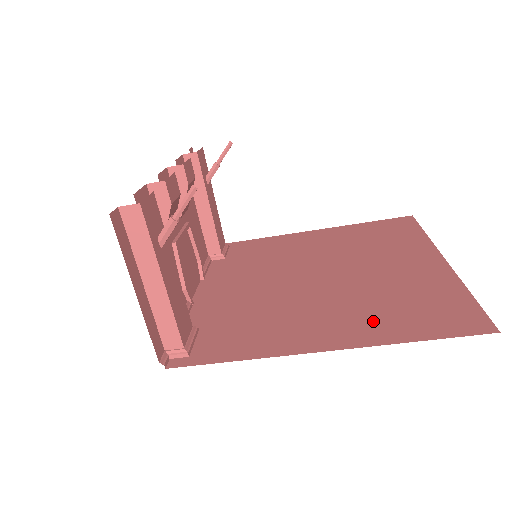
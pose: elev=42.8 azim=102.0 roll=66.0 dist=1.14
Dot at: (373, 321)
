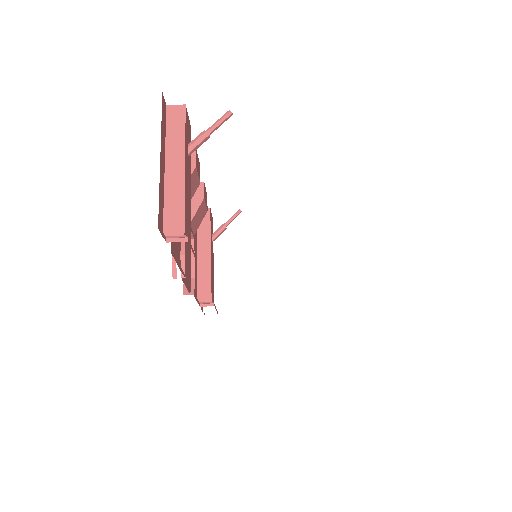
Dot at: occluded
